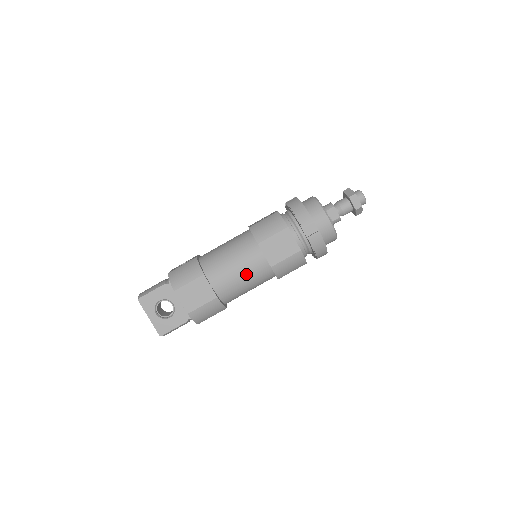
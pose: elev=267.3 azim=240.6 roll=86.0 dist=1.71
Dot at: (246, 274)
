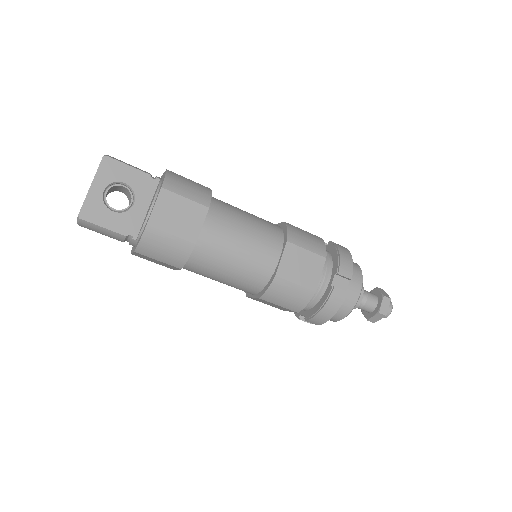
Dot at: (245, 256)
